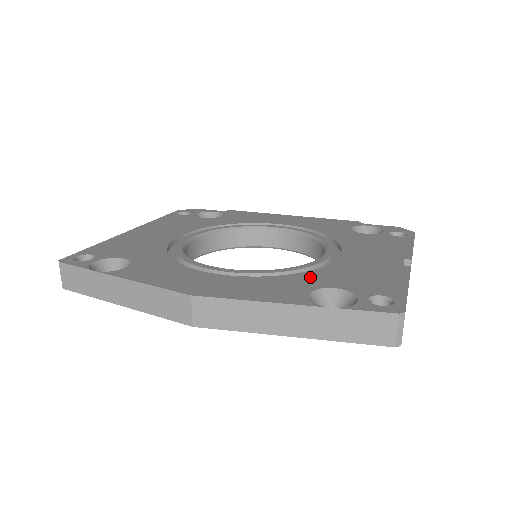
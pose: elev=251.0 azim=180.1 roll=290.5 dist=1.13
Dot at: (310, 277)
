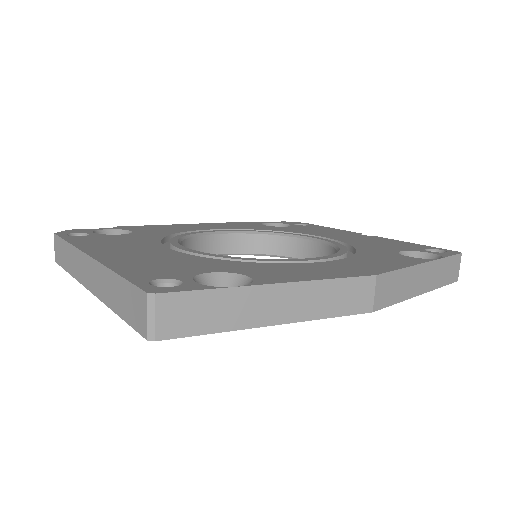
Dot at: (371, 250)
